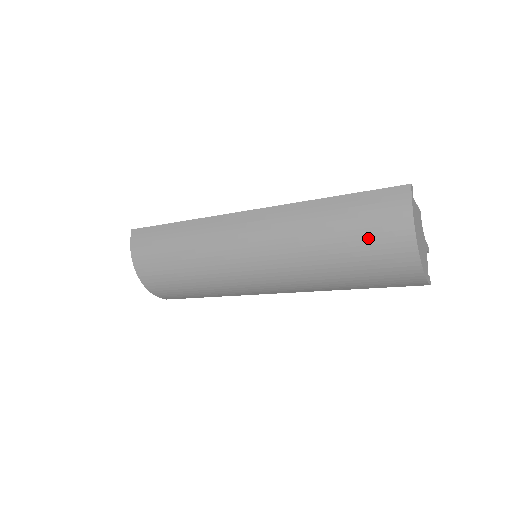
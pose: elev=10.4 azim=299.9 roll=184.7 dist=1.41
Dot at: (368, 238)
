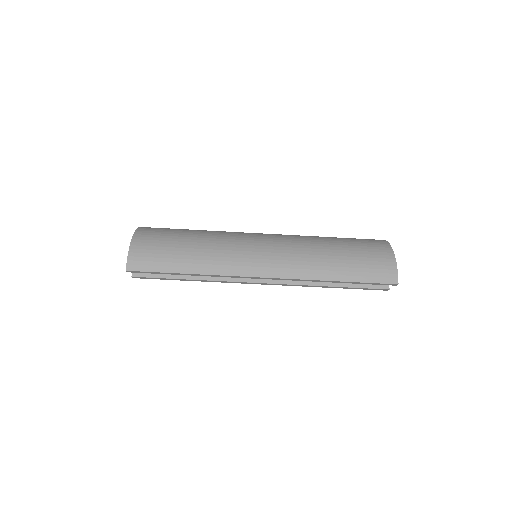
Dot at: (357, 240)
